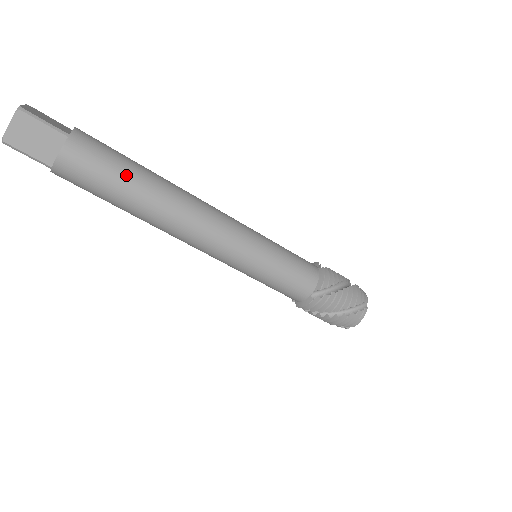
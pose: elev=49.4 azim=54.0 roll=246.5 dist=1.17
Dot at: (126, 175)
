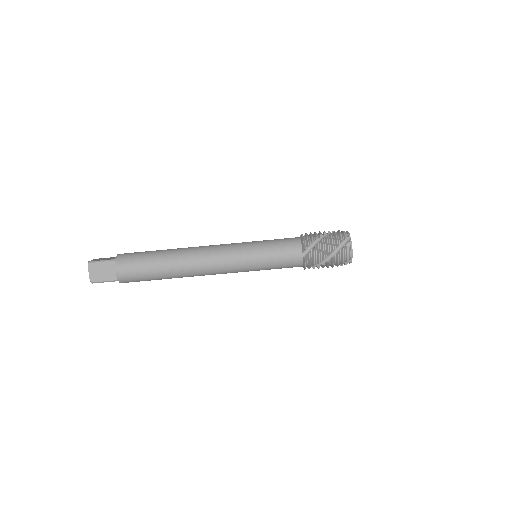
Dot at: (151, 260)
